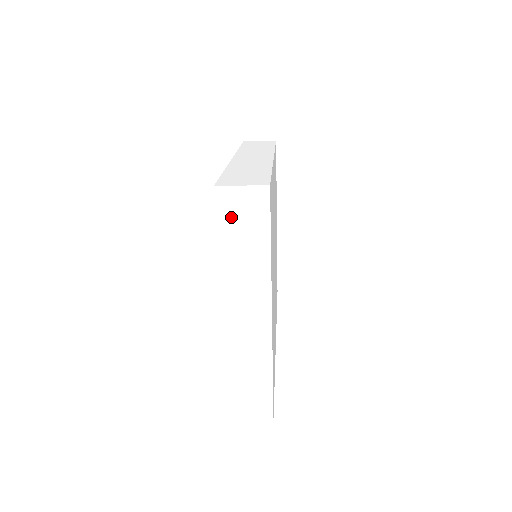
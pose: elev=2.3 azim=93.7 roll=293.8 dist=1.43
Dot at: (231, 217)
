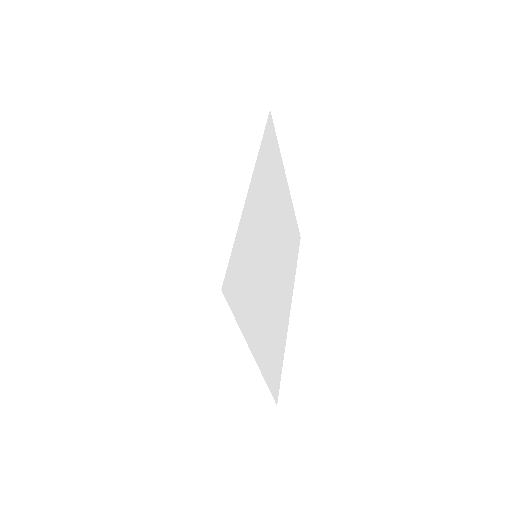
Dot at: (196, 308)
